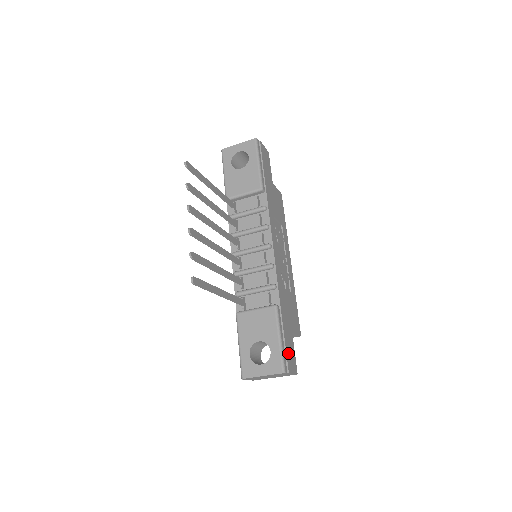
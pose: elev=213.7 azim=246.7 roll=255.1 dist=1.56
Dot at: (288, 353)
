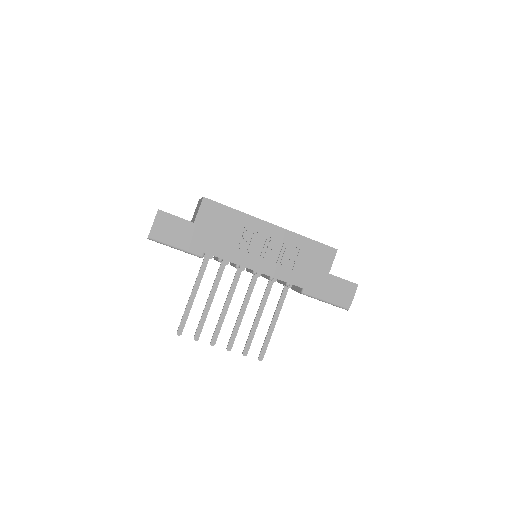
Dot at: (339, 296)
